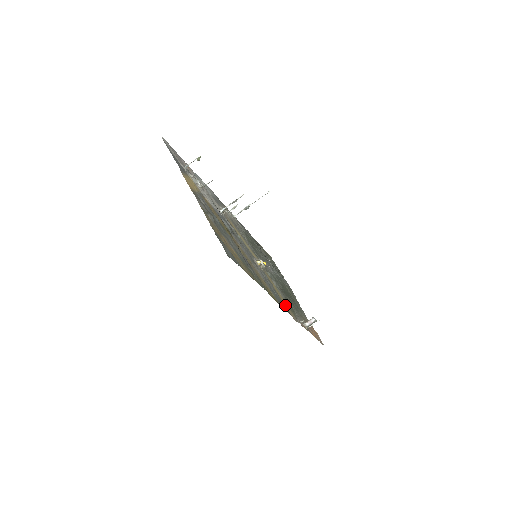
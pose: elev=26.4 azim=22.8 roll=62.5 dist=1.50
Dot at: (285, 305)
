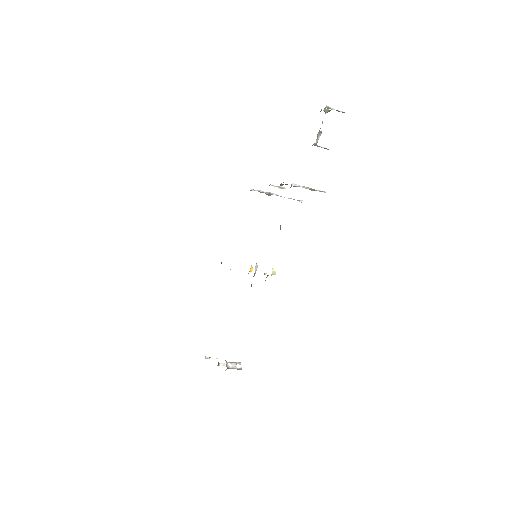
Dot at: occluded
